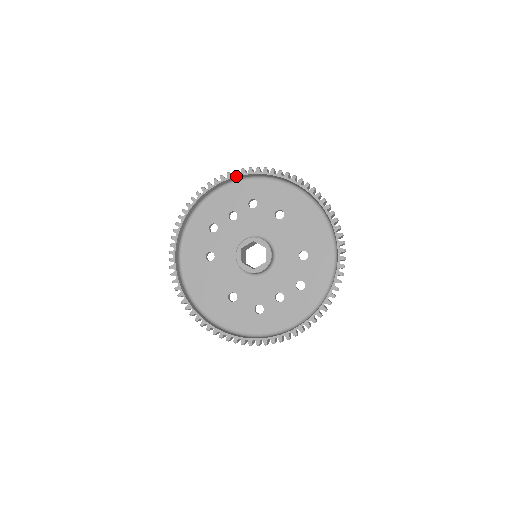
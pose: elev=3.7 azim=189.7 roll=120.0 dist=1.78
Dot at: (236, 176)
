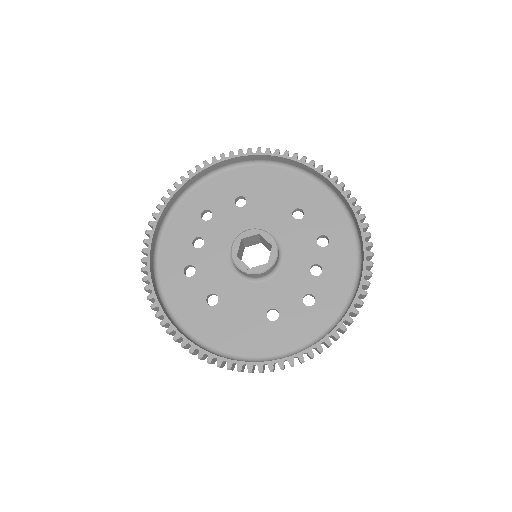
Dot at: (168, 202)
